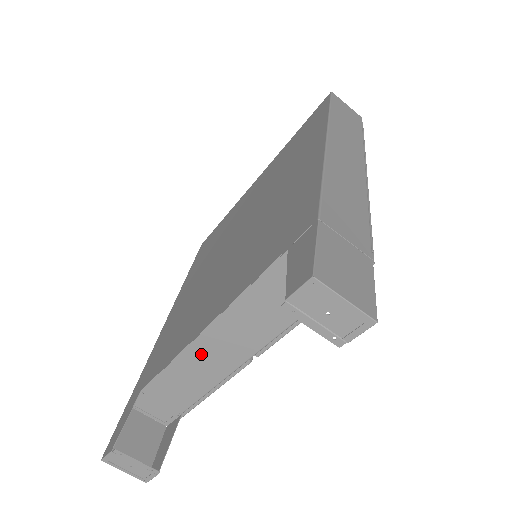
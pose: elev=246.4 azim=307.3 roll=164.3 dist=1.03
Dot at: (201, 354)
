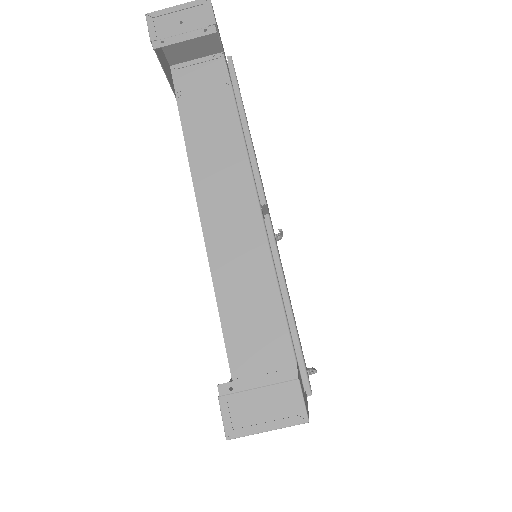
Dot at: (225, 252)
